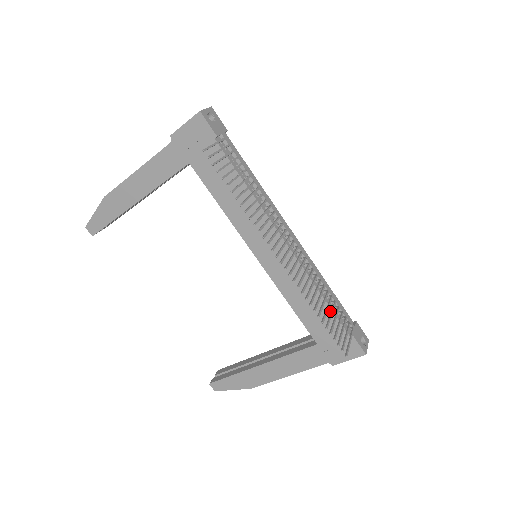
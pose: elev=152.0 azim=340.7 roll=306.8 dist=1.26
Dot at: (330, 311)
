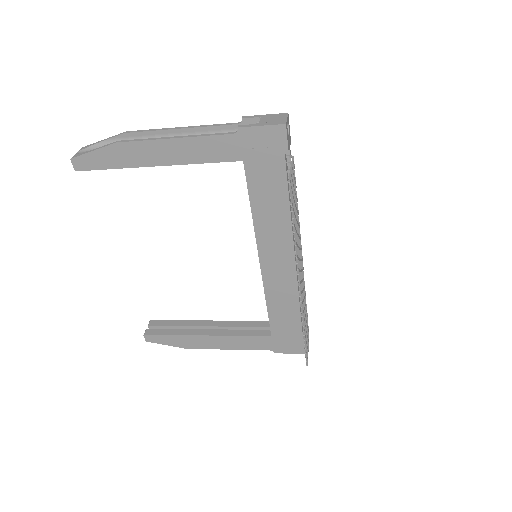
Dot at: (299, 319)
